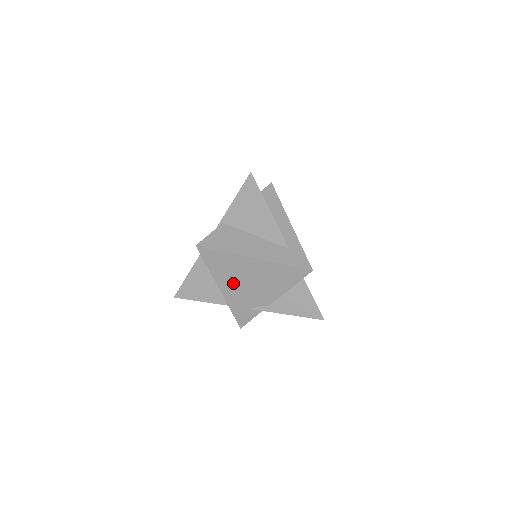
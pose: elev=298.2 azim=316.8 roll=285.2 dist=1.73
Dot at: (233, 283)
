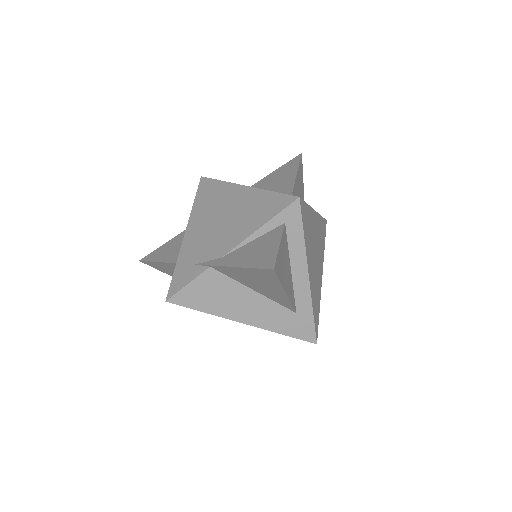
Dot at: (203, 223)
